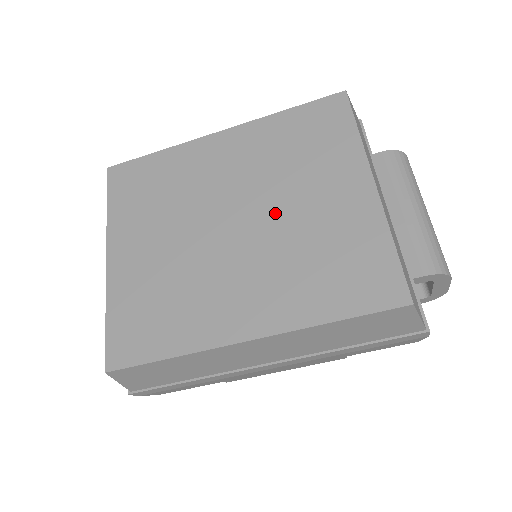
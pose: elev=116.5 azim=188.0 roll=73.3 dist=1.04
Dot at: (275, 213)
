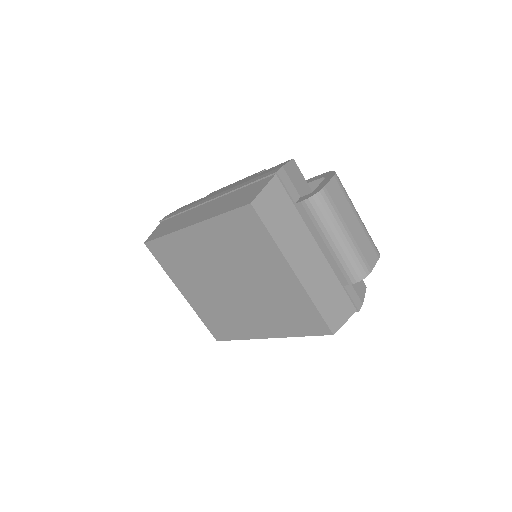
Dot at: (249, 283)
